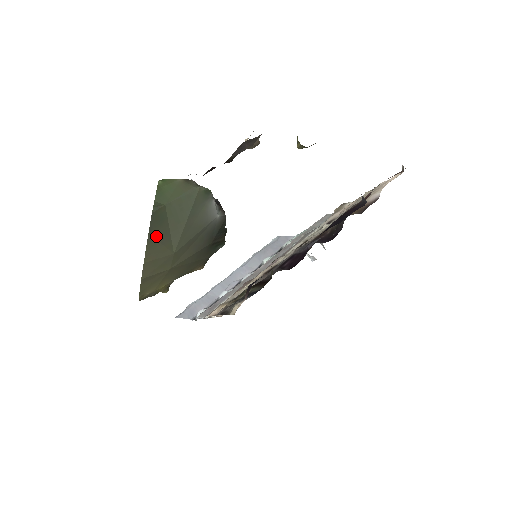
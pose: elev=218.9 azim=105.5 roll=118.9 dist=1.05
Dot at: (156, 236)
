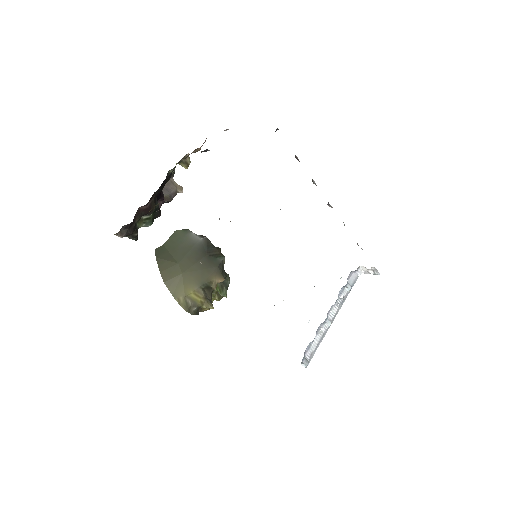
Dot at: (162, 258)
